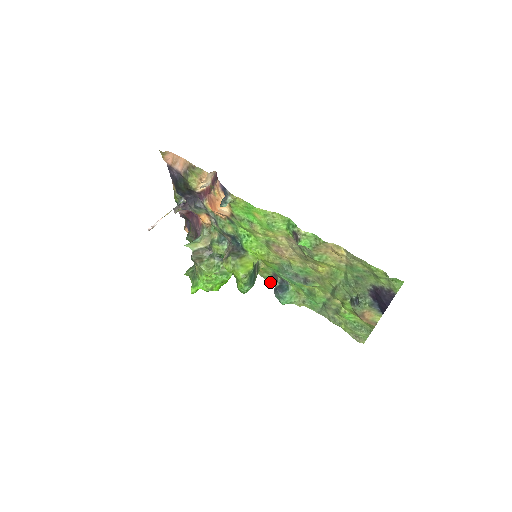
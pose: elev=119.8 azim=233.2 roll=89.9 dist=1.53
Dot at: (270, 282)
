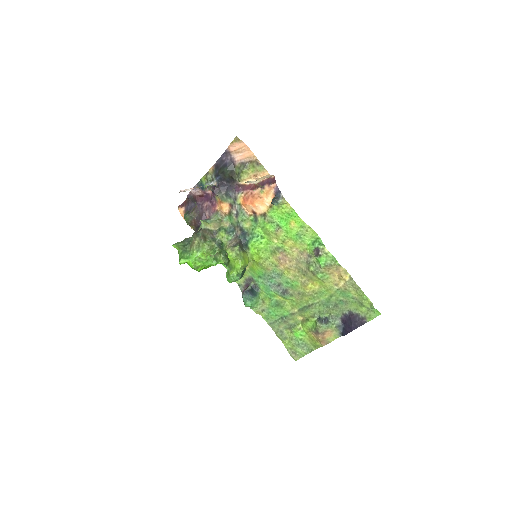
Dot at: (238, 284)
